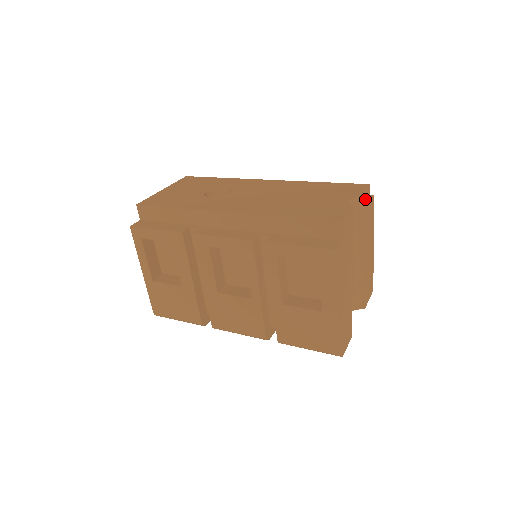
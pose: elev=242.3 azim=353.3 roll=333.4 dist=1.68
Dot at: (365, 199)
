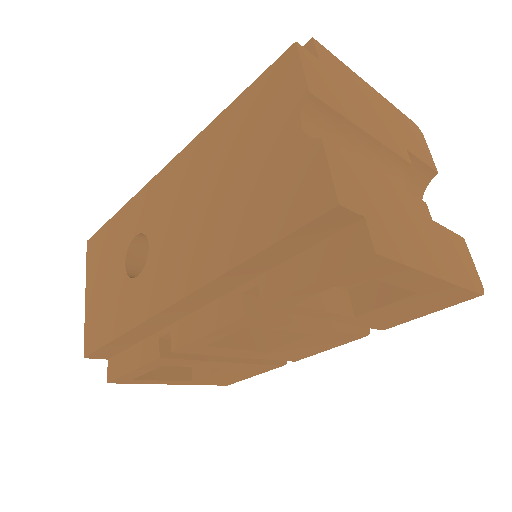
Dot at: (314, 77)
